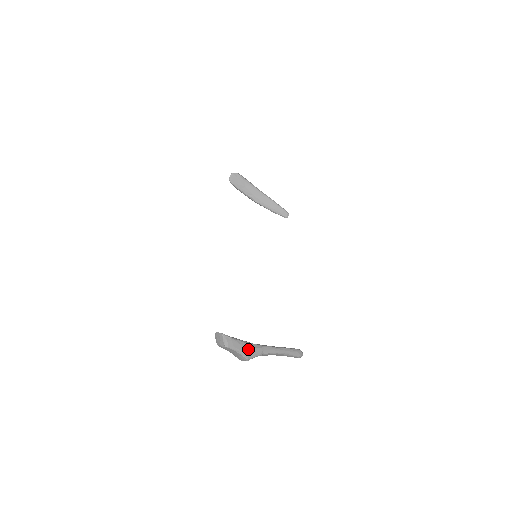
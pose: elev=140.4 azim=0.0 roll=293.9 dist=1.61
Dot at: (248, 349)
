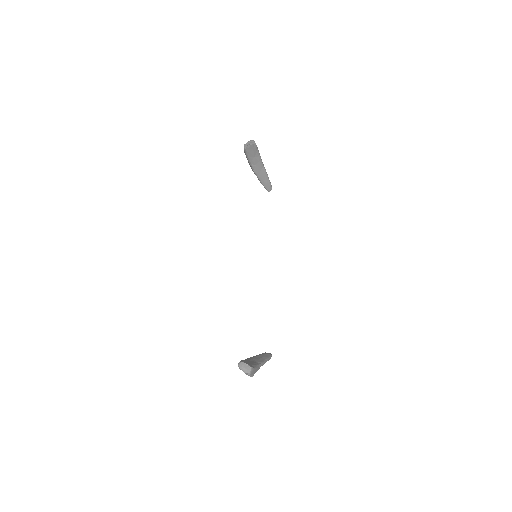
Dot at: (256, 371)
